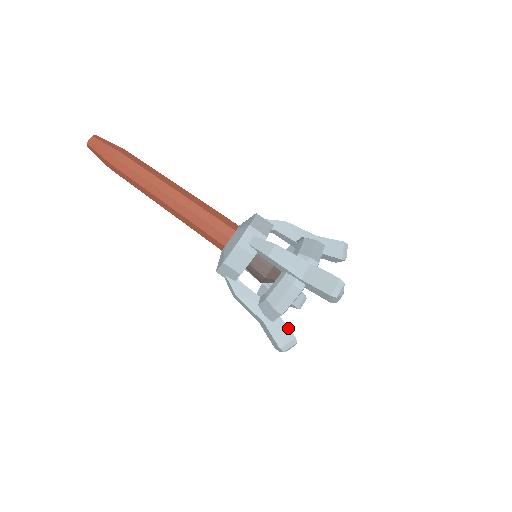
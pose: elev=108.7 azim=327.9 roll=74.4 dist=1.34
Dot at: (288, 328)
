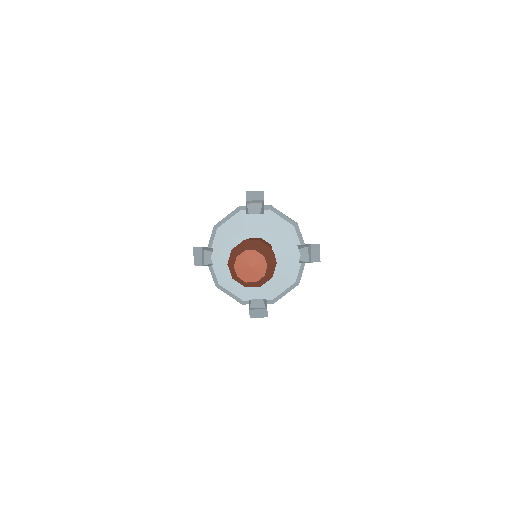
Dot at: occluded
